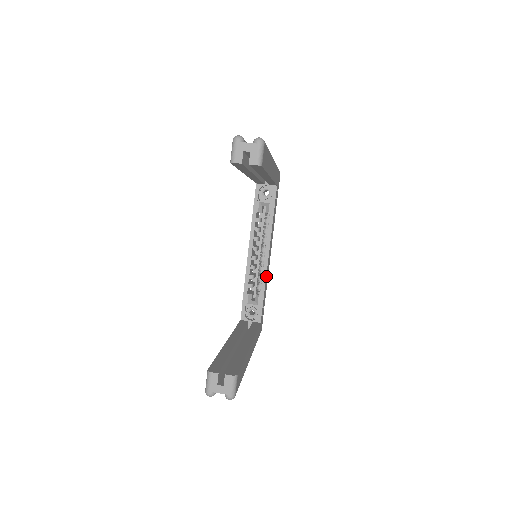
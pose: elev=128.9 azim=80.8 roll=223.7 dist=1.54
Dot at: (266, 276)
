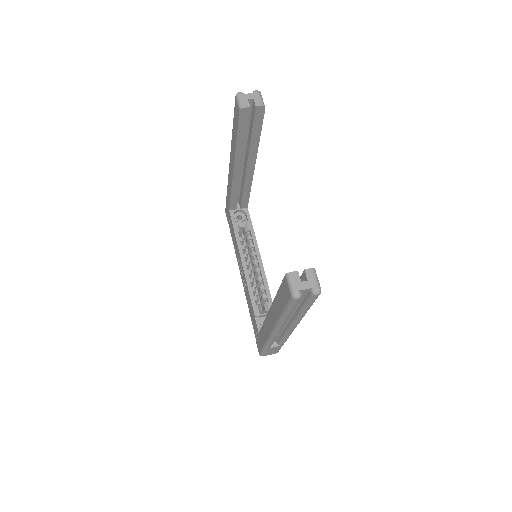
Dot at: (267, 284)
